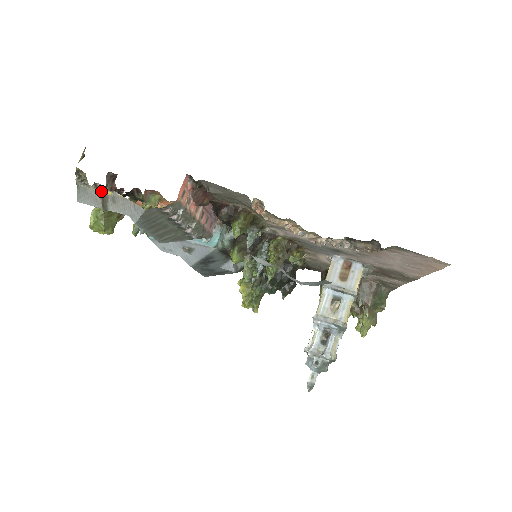
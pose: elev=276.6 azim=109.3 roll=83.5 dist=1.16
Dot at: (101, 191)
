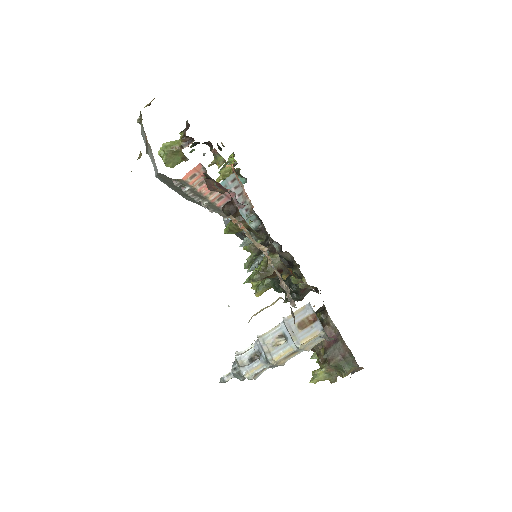
Dot at: (146, 138)
